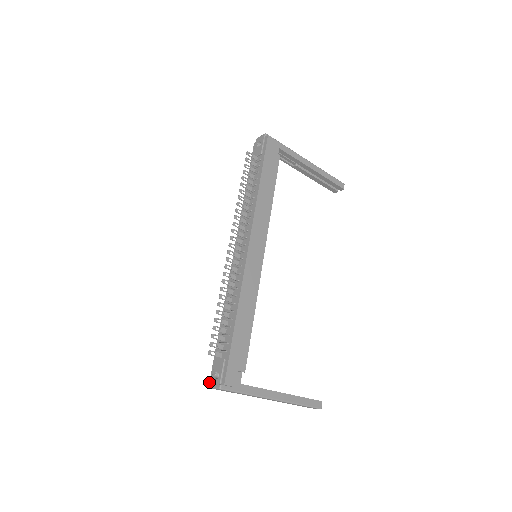
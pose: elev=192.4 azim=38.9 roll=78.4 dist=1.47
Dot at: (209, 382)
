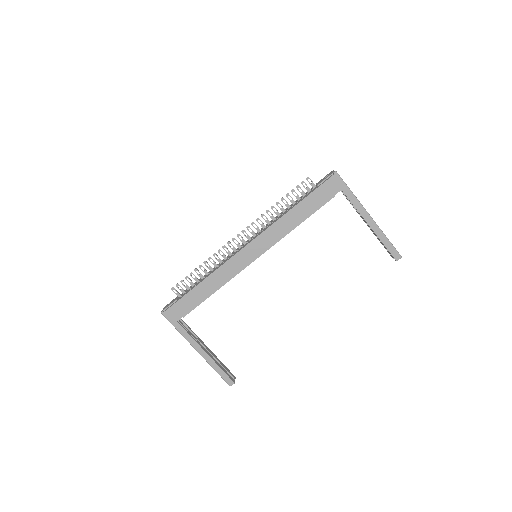
Dot at: occluded
